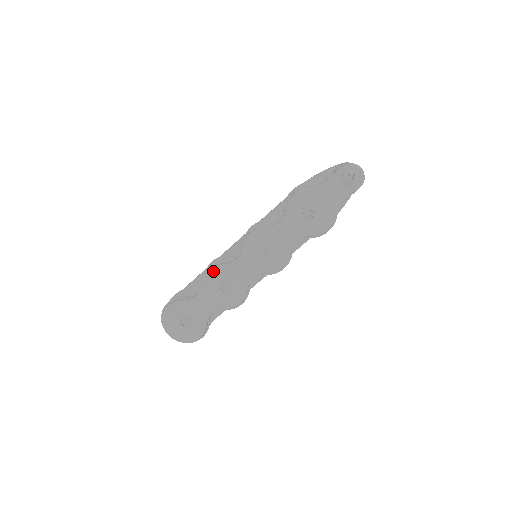
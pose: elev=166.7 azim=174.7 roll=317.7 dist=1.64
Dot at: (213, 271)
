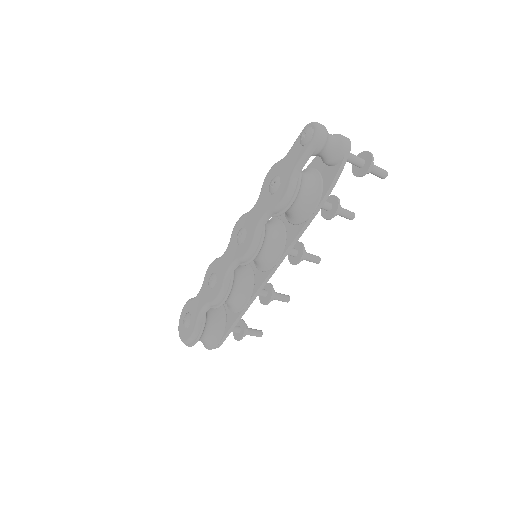
Dot at: (211, 264)
